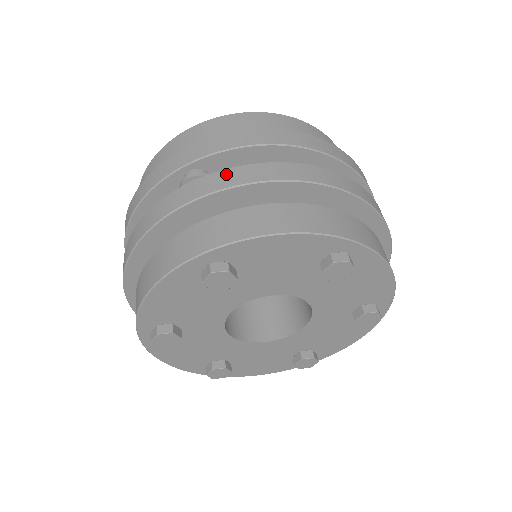
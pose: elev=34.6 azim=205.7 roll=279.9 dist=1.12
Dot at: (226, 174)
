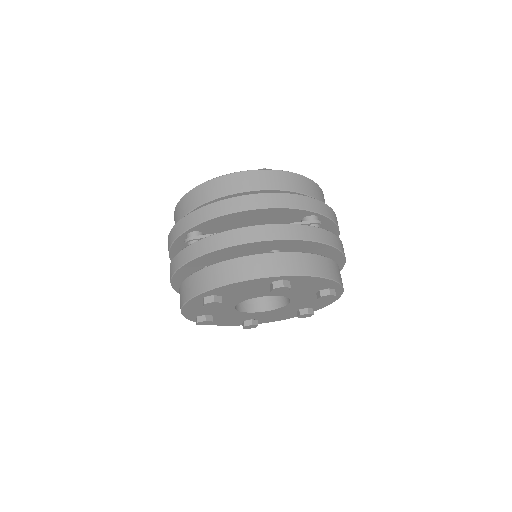
Dot at: (202, 243)
